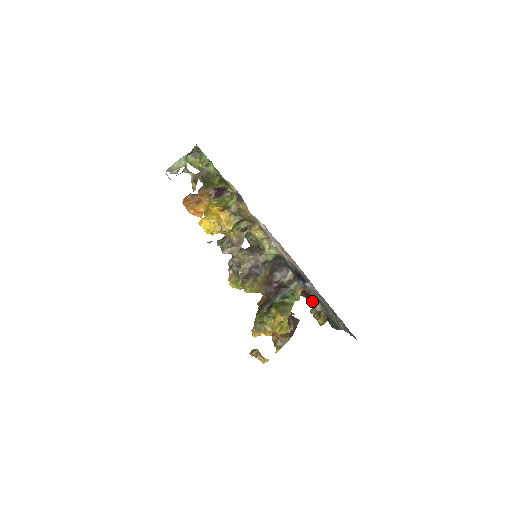
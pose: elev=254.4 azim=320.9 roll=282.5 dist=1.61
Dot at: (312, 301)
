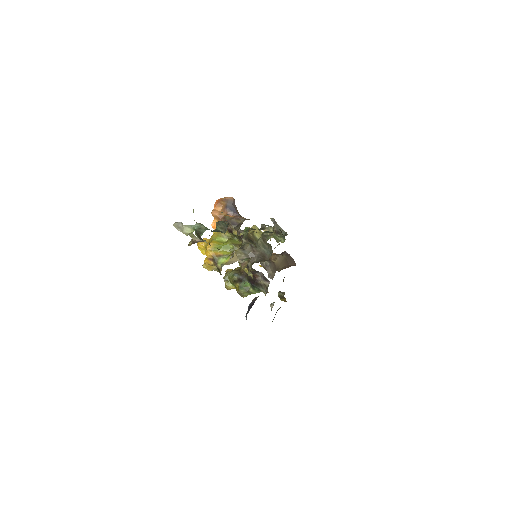
Dot at: occluded
